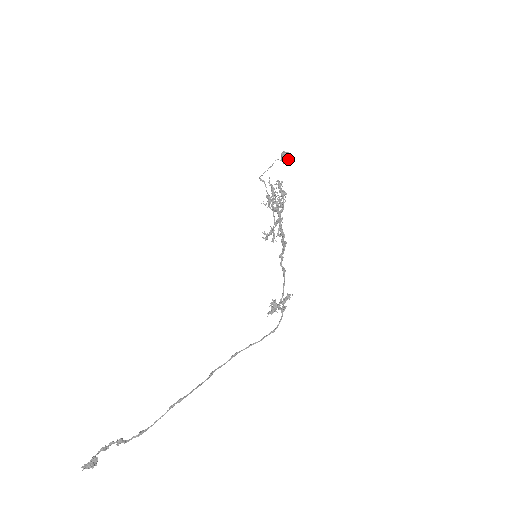
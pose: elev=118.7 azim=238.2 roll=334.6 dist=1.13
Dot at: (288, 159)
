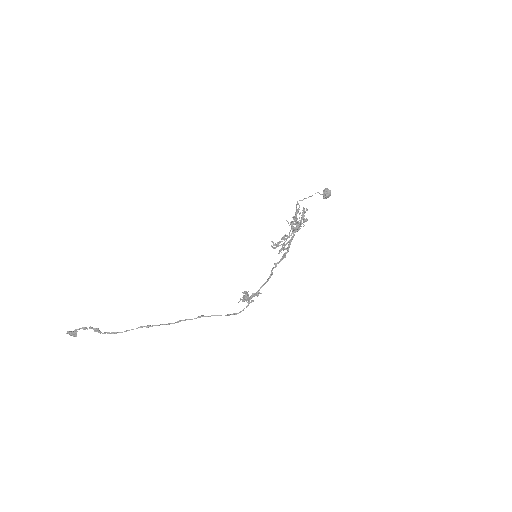
Dot at: (327, 195)
